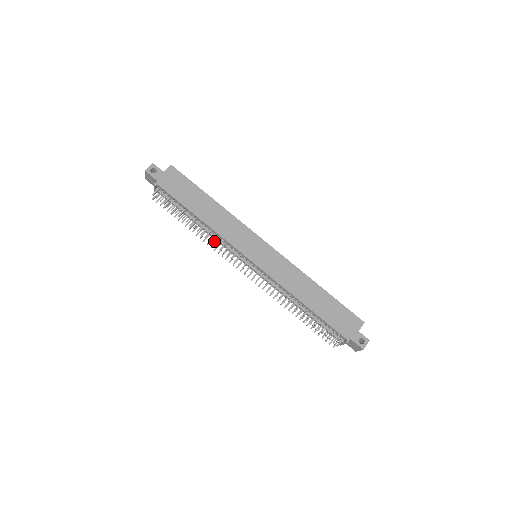
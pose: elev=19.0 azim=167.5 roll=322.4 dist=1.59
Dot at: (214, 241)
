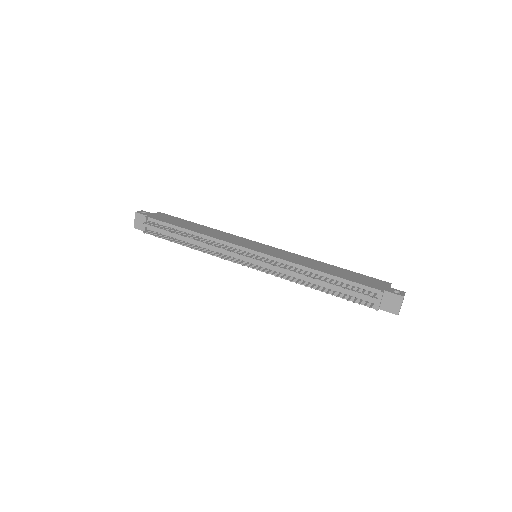
Dot at: (210, 243)
